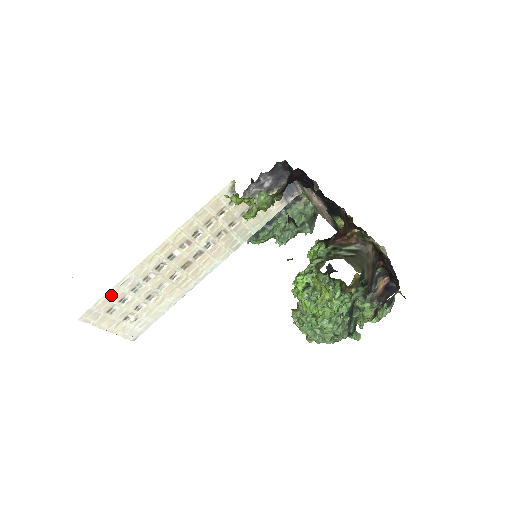
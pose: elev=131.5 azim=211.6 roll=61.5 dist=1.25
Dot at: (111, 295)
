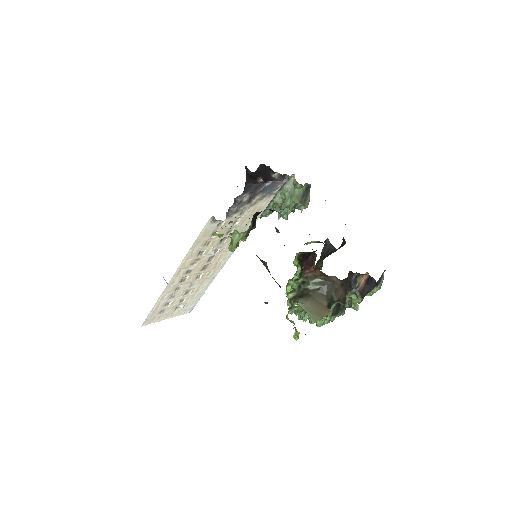
Dot at: (156, 308)
